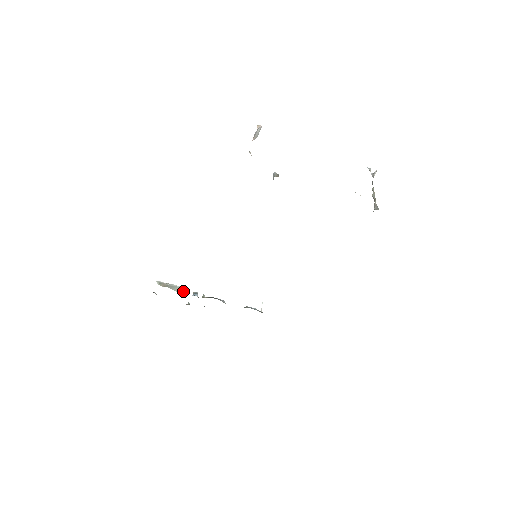
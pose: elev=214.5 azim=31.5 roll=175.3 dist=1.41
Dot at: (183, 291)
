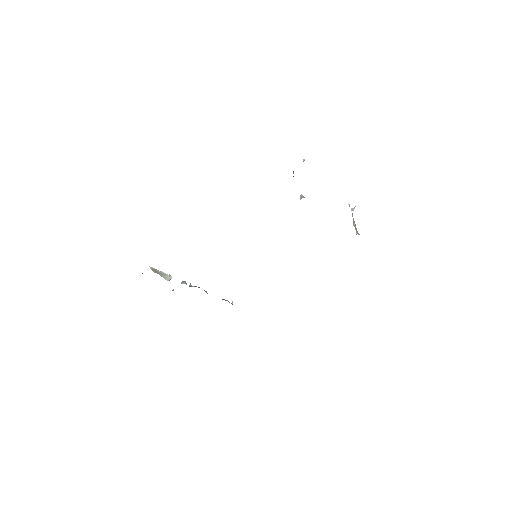
Dot at: (170, 279)
